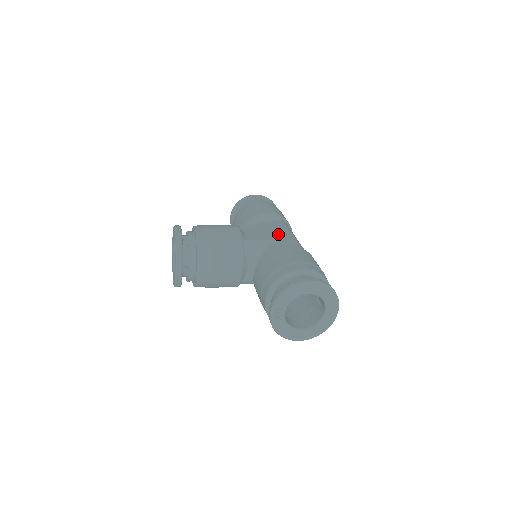
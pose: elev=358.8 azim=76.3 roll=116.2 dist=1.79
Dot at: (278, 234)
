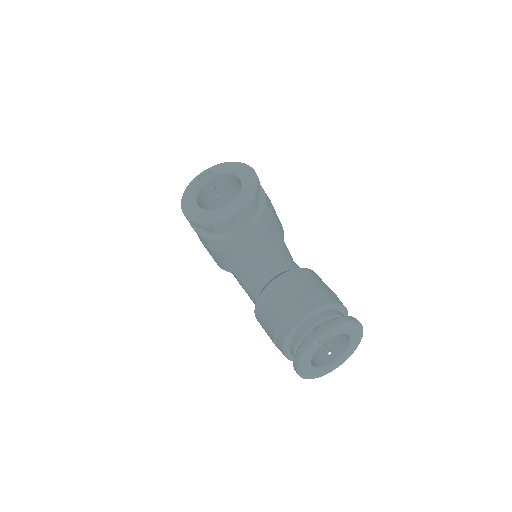
Dot at: occluded
